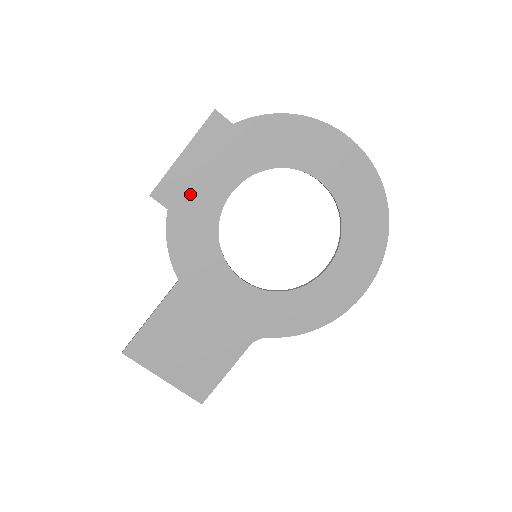
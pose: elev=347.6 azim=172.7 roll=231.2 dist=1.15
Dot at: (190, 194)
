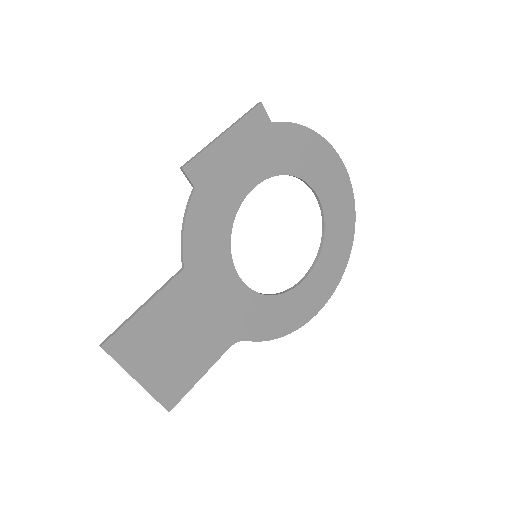
Dot at: (219, 178)
